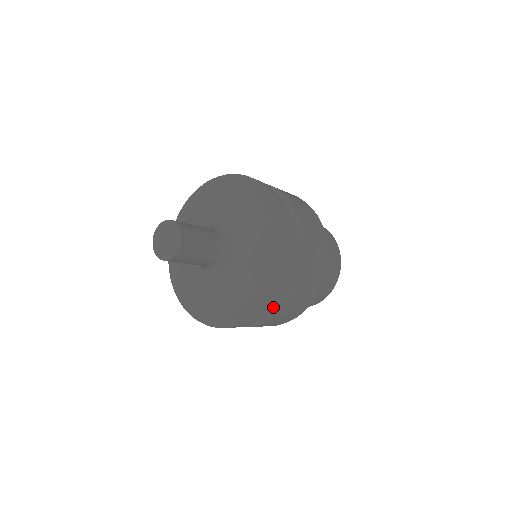
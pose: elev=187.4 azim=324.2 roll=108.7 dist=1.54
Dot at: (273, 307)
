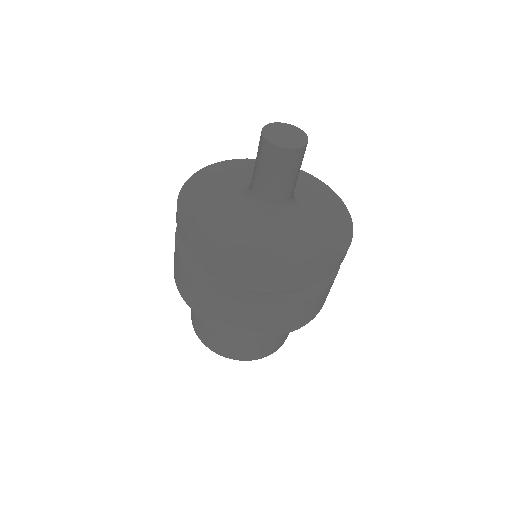
Dot at: occluded
